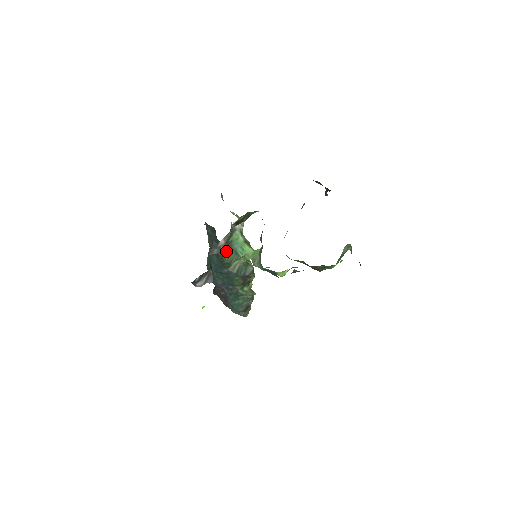
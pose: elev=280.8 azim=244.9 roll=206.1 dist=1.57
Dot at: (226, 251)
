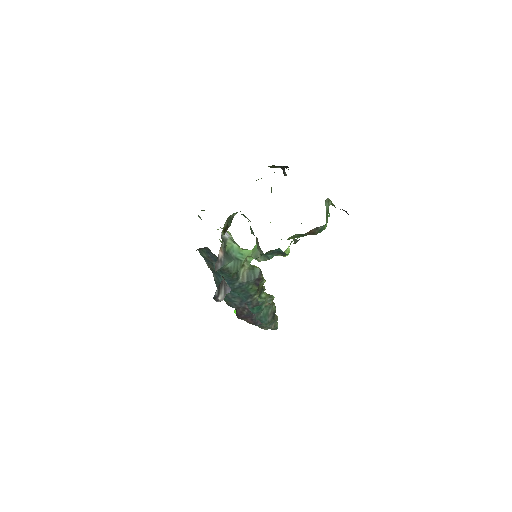
Dot at: (228, 262)
